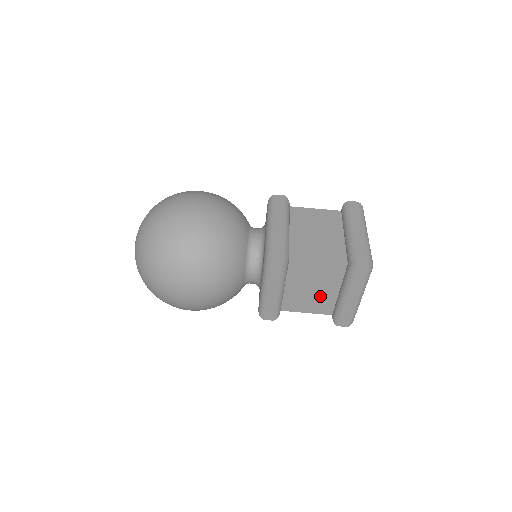
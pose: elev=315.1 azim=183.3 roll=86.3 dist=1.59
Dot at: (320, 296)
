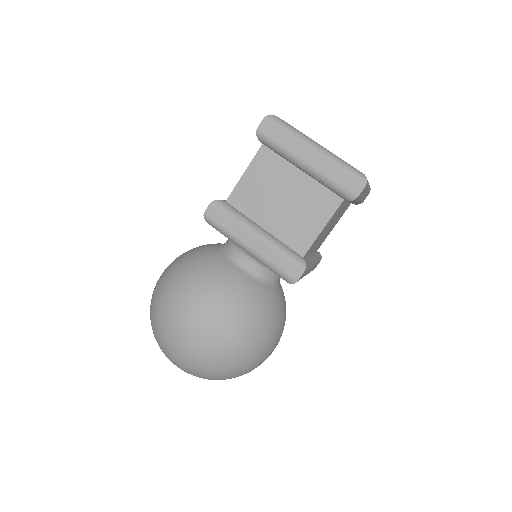
Dot at: (300, 198)
